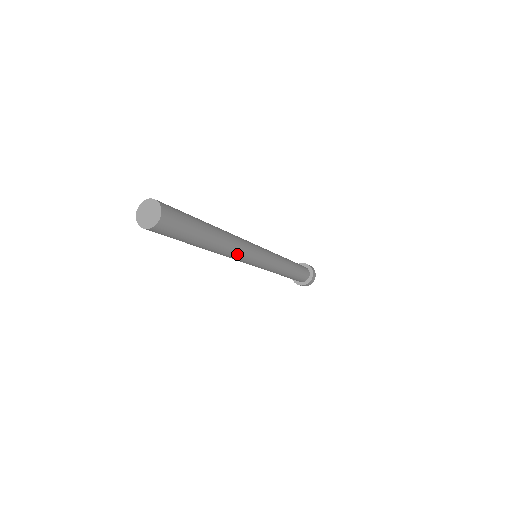
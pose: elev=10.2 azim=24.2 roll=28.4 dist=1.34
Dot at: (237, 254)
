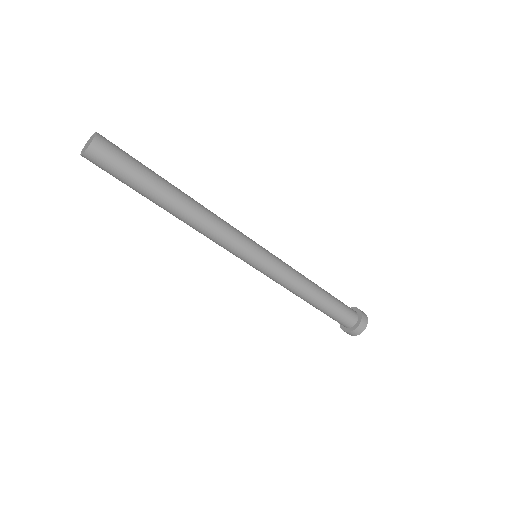
Dot at: (218, 223)
